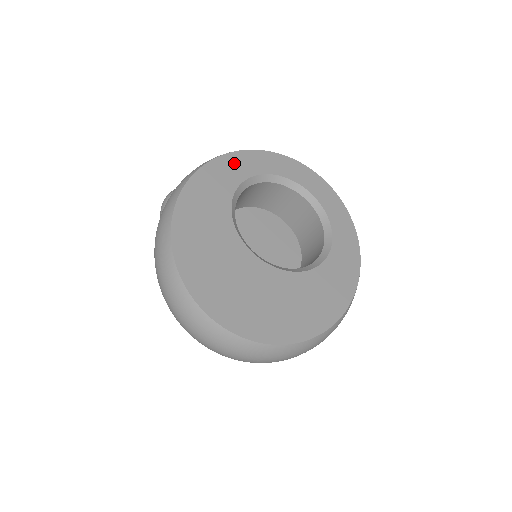
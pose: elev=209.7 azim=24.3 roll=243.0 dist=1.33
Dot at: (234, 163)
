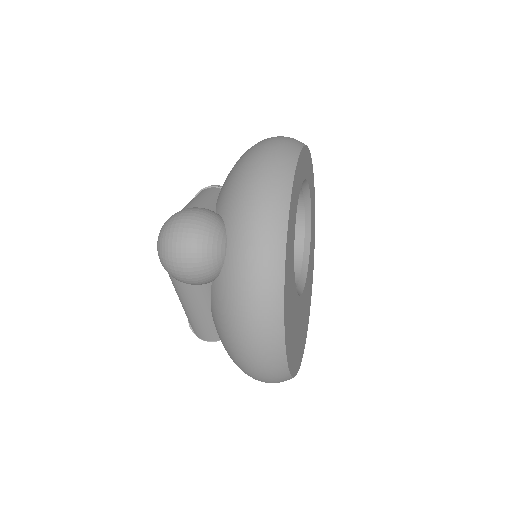
Dot at: (292, 216)
